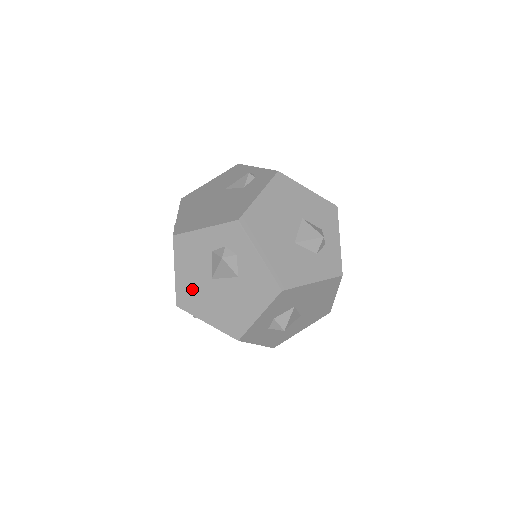
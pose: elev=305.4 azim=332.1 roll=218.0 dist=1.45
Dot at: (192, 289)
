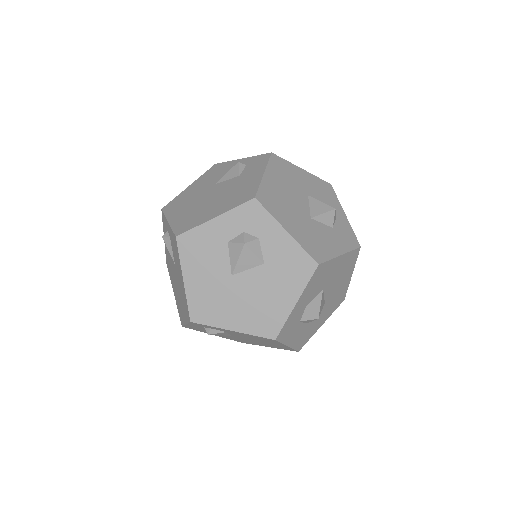
Dot at: (208, 295)
